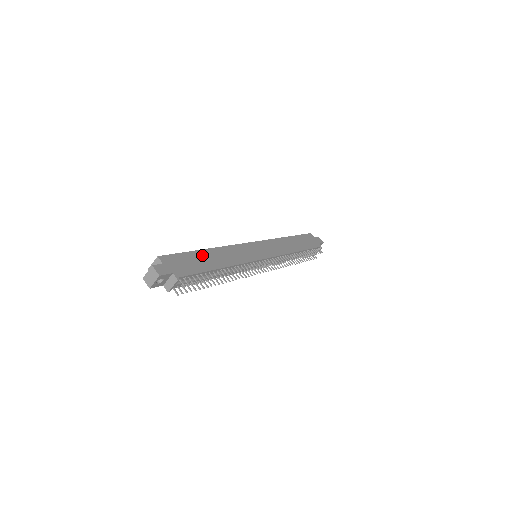
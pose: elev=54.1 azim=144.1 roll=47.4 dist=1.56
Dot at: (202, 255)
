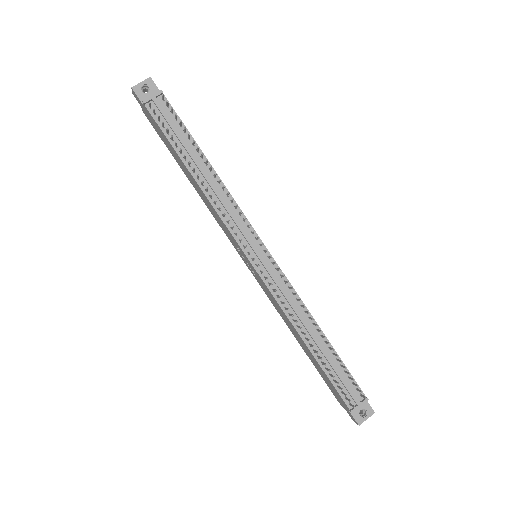
Dot at: occluded
